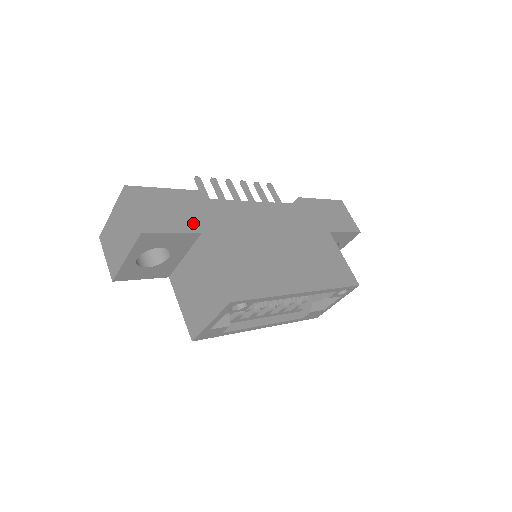
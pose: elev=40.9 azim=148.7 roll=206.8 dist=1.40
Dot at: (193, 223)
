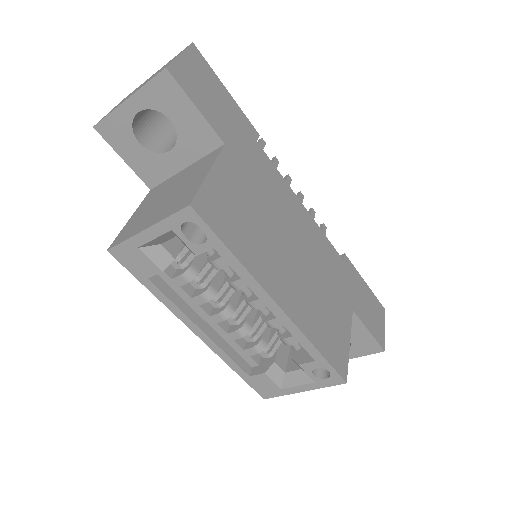
Dot at: (225, 130)
